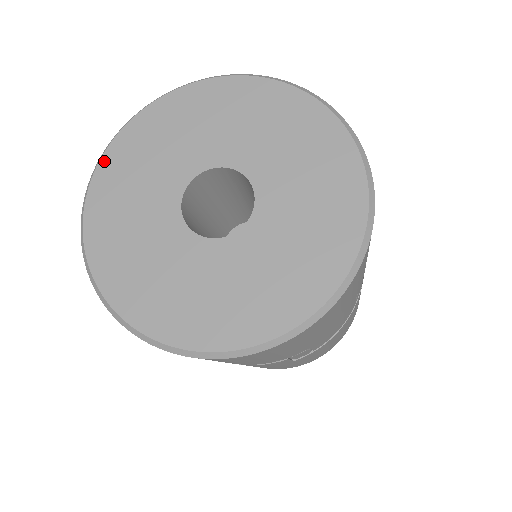
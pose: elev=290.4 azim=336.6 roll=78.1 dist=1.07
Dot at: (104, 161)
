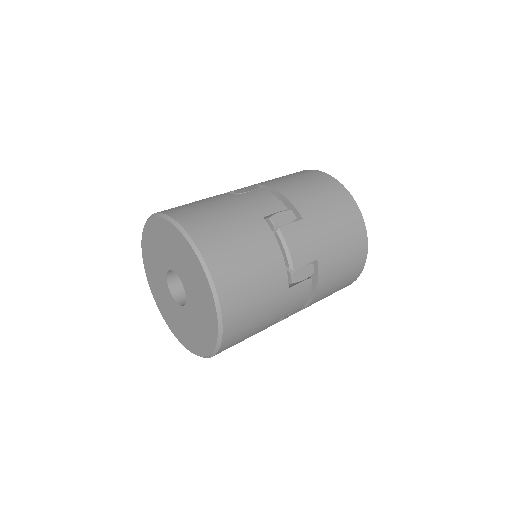
Dot at: (145, 267)
